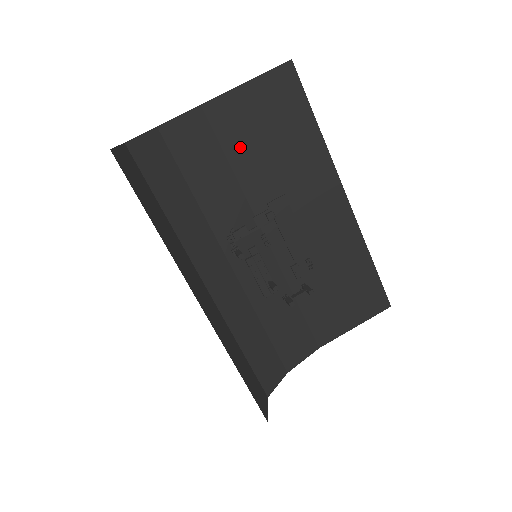
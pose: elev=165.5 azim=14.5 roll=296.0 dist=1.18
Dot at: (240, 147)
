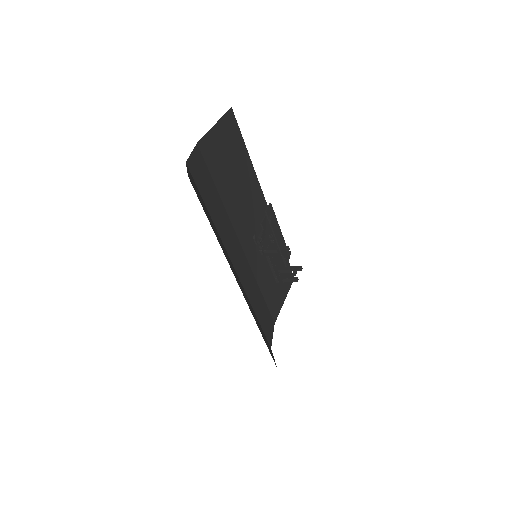
Dot at: (220, 175)
